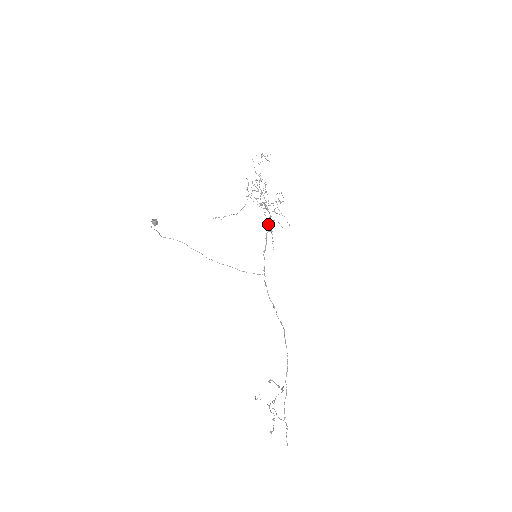
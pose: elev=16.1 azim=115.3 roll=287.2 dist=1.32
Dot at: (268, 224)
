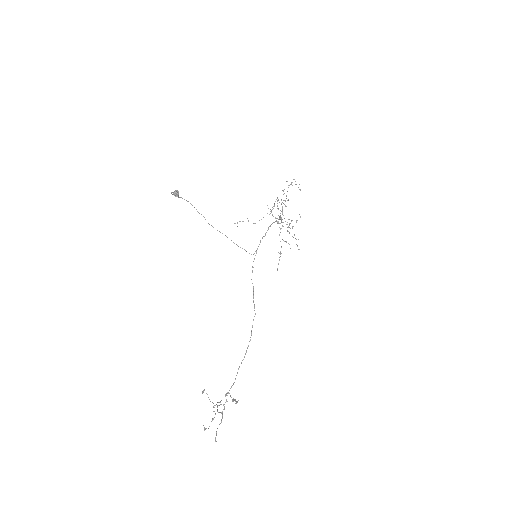
Dot at: (276, 220)
